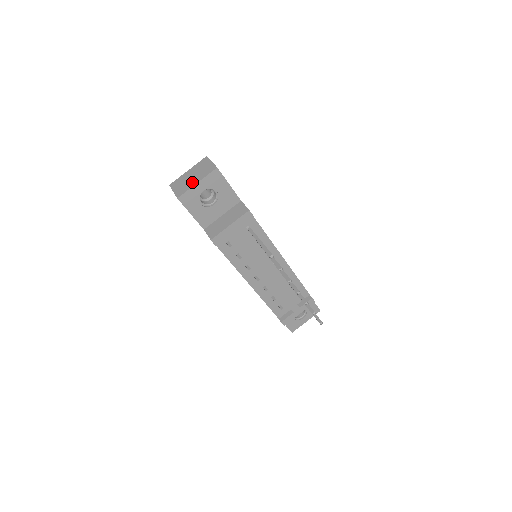
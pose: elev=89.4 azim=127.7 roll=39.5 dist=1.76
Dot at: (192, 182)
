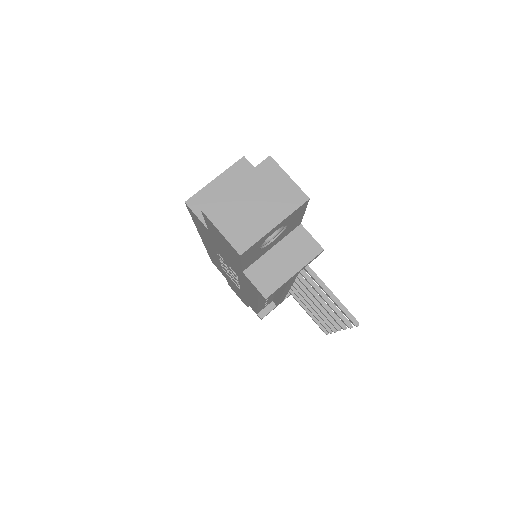
Dot at: (262, 221)
